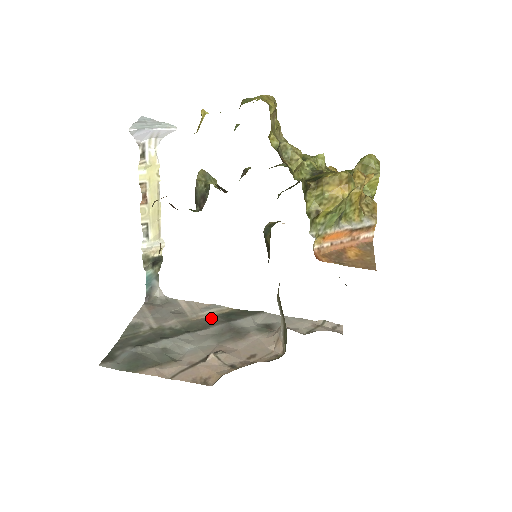
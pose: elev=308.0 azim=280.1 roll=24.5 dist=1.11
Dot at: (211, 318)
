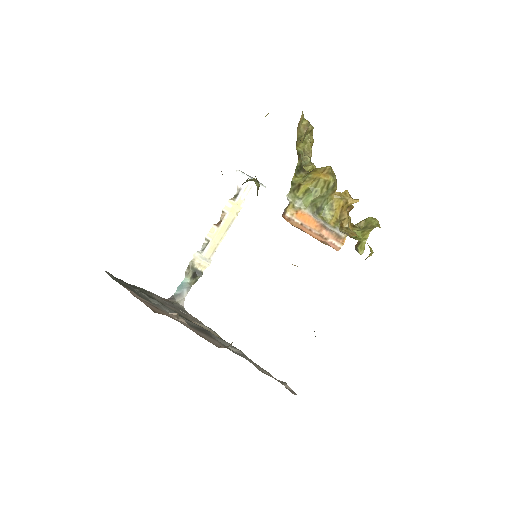
Dot at: occluded
